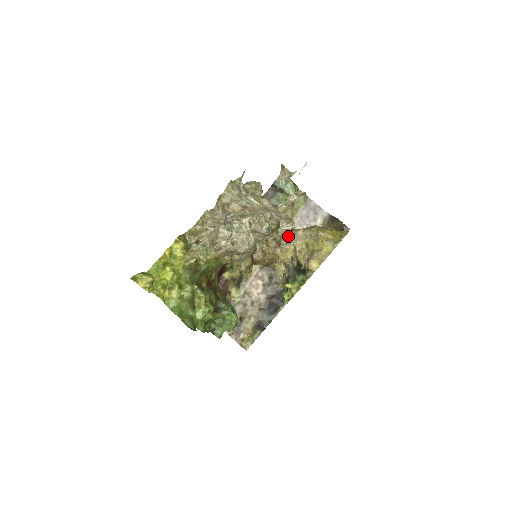
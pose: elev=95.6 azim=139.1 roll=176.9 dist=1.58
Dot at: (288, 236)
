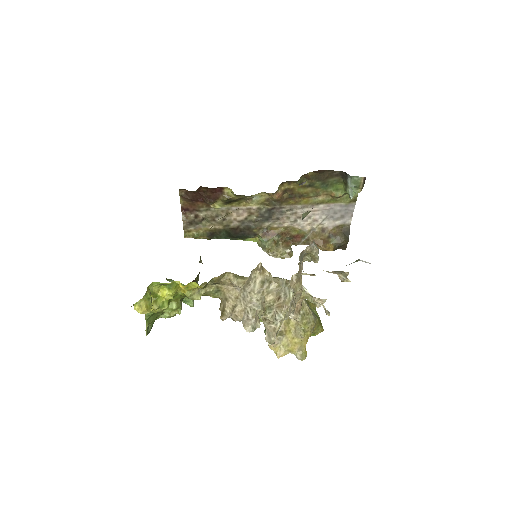
Dot at: occluded
